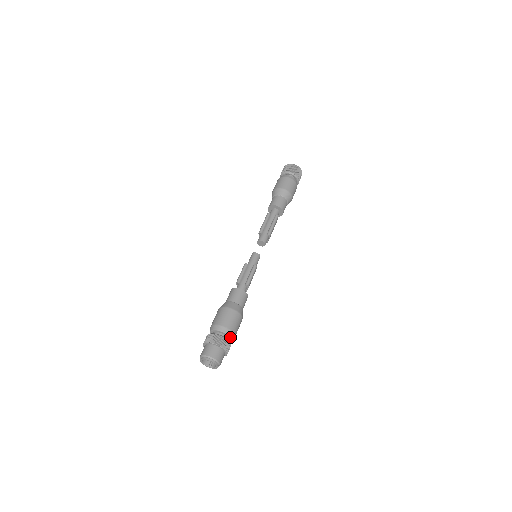
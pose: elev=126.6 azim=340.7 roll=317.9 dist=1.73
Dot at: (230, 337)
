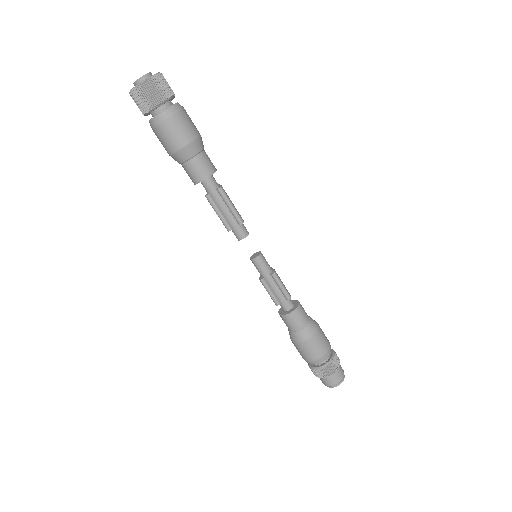
Dot at: (330, 352)
